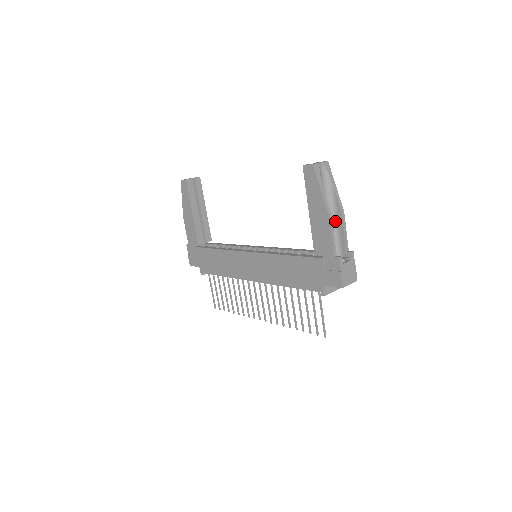
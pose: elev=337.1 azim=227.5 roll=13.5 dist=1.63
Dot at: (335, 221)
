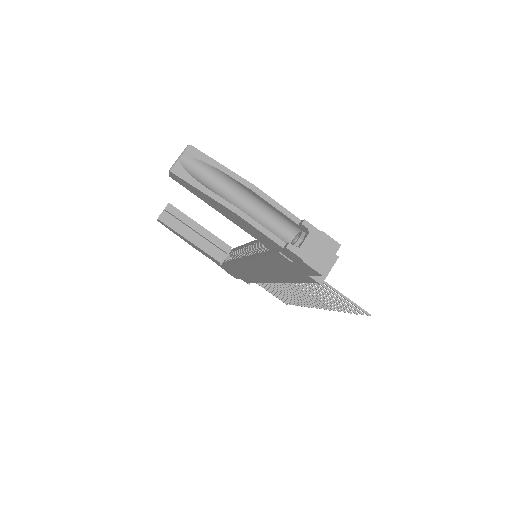
Dot at: (257, 201)
